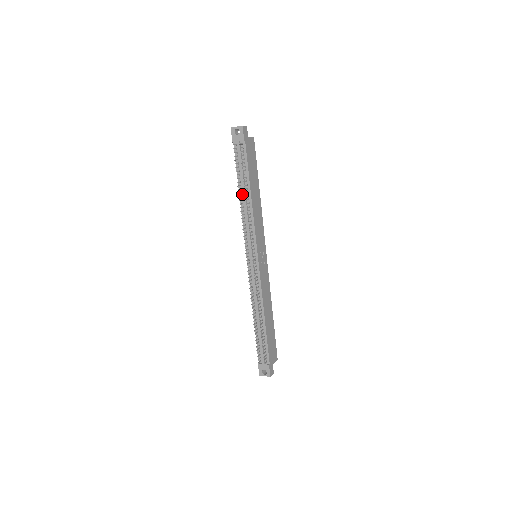
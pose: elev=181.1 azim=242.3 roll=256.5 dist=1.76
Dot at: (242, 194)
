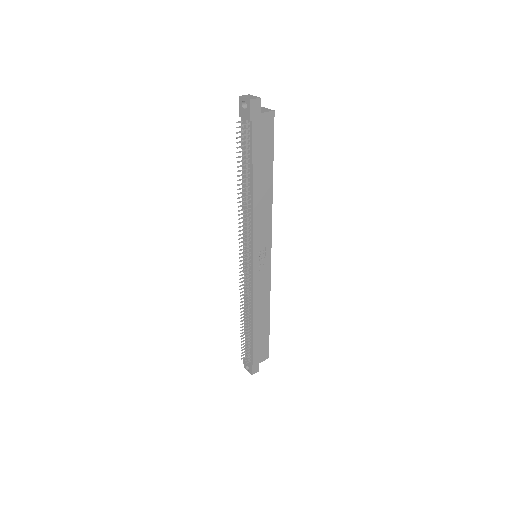
Dot at: (244, 185)
